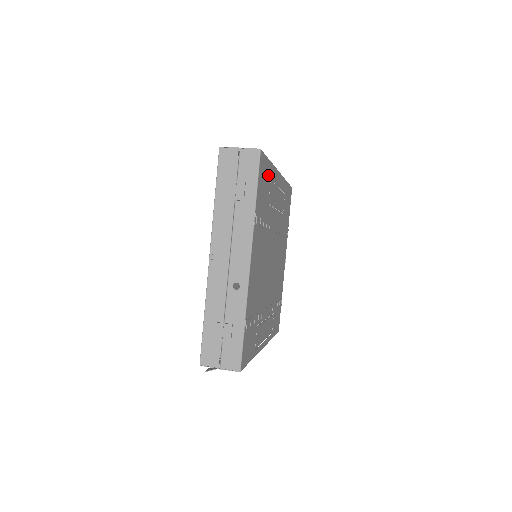
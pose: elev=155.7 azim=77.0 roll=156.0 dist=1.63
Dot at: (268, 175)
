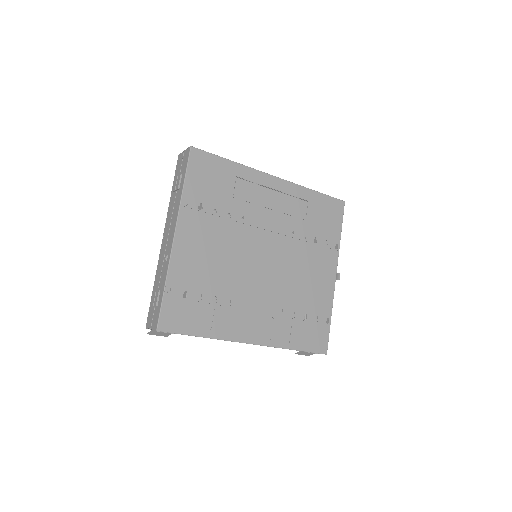
Dot at: (225, 172)
